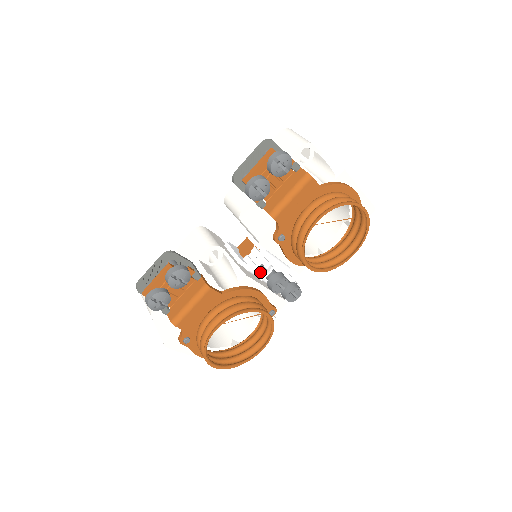
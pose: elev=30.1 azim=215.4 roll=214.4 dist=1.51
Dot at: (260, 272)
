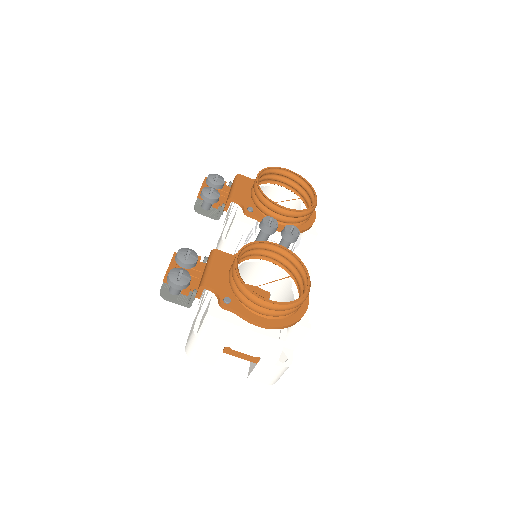
Dot at: (252, 233)
